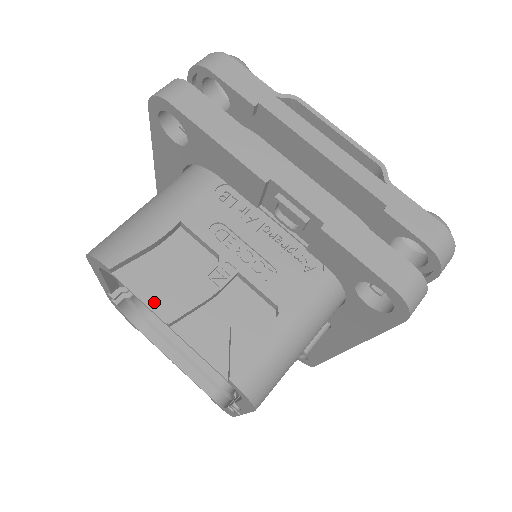
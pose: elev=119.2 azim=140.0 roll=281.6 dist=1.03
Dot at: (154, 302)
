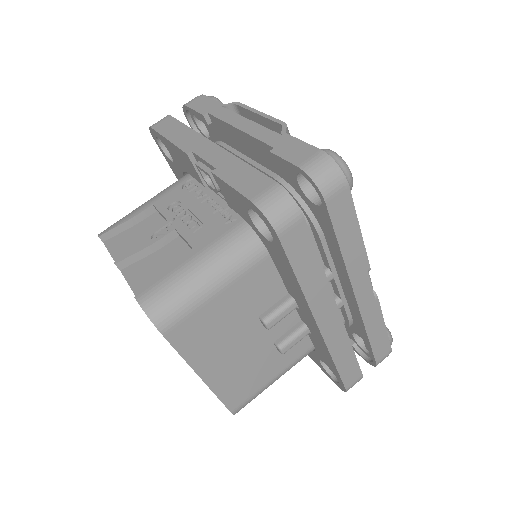
Dot at: occluded
